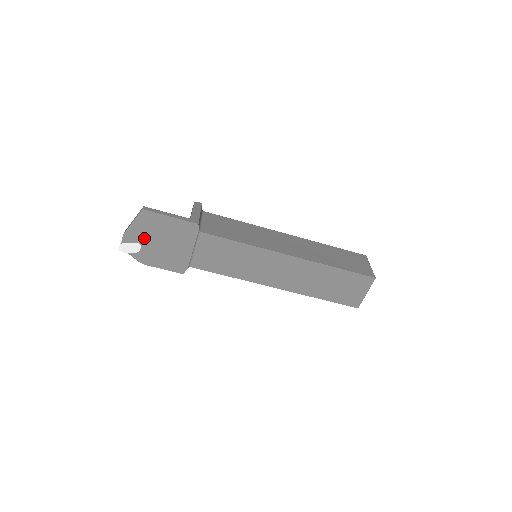
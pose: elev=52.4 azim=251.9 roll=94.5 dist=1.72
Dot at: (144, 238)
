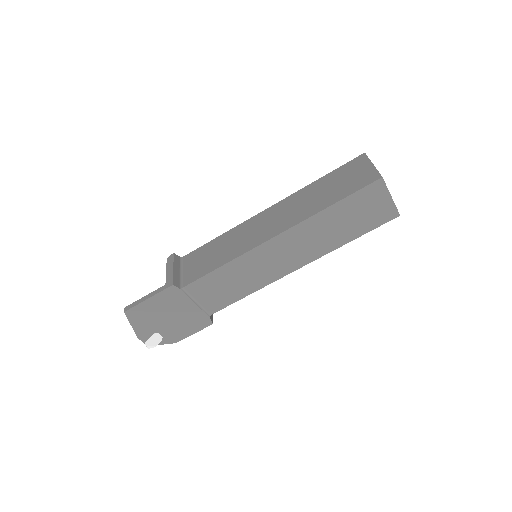
Dot at: (153, 327)
